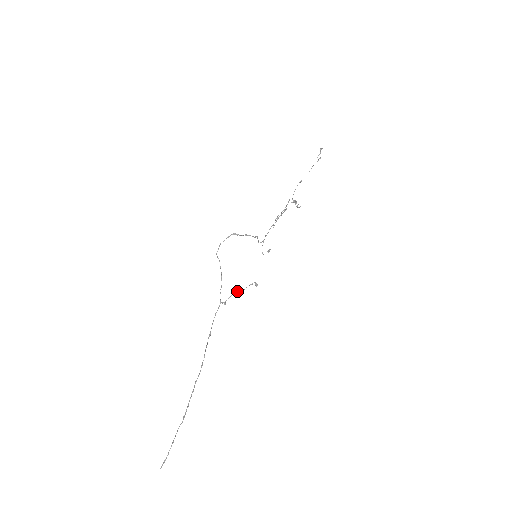
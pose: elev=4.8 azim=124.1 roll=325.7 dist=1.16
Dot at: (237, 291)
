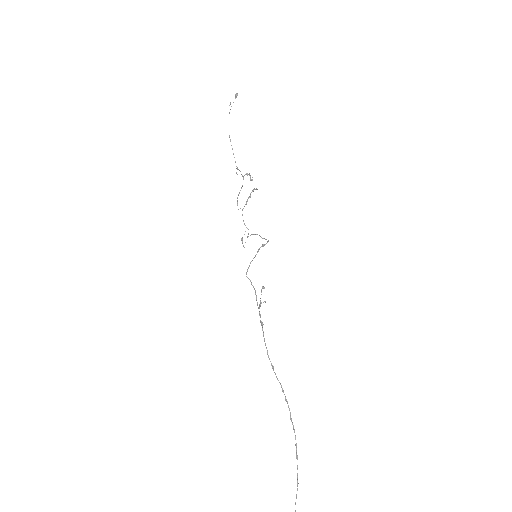
Dot at: (260, 304)
